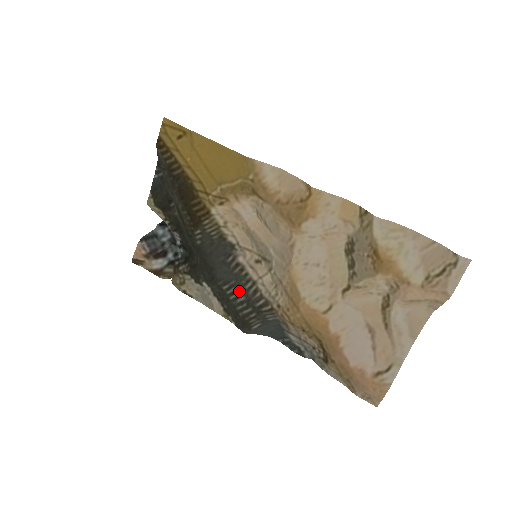
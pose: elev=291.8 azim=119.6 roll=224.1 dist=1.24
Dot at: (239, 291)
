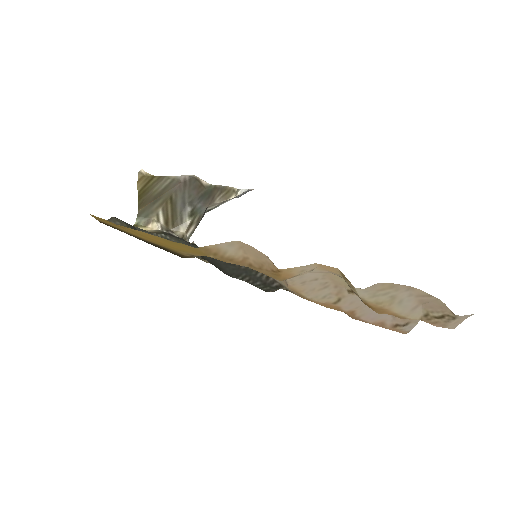
Dot at: (253, 279)
